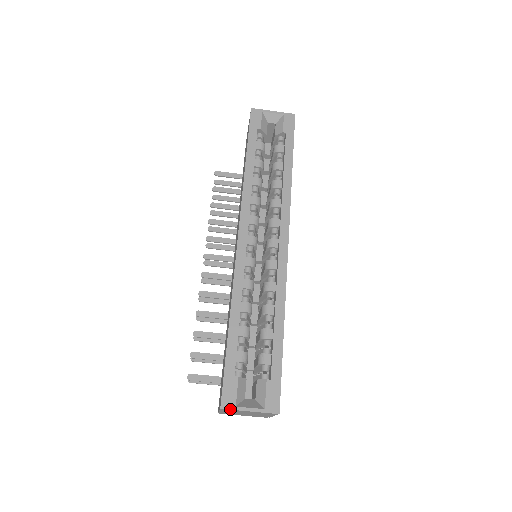
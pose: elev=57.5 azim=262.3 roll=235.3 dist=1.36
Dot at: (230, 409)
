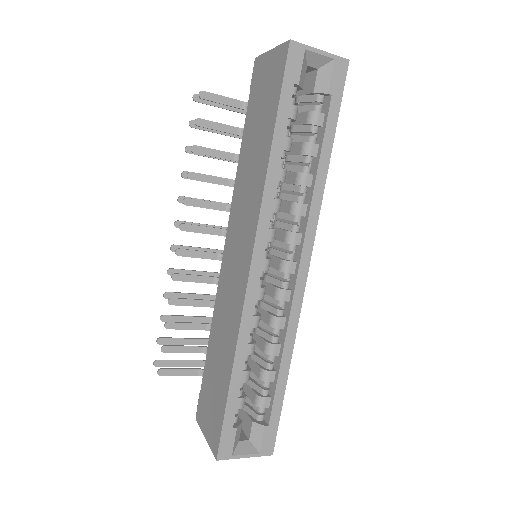
Dot at: (226, 459)
